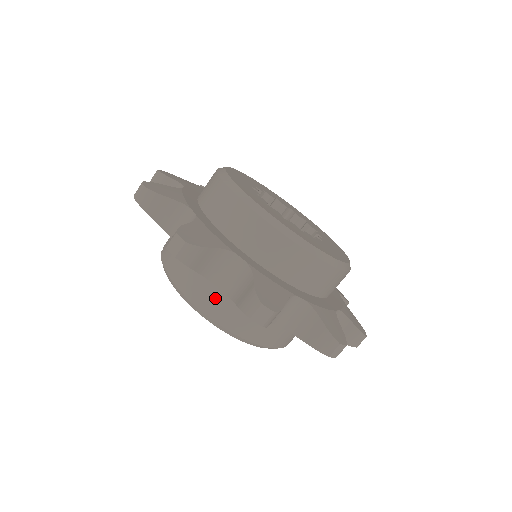
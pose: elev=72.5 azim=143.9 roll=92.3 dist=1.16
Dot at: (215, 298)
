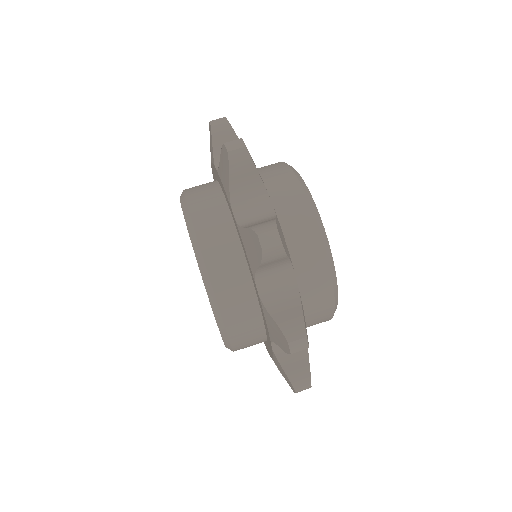
Dot at: (218, 231)
